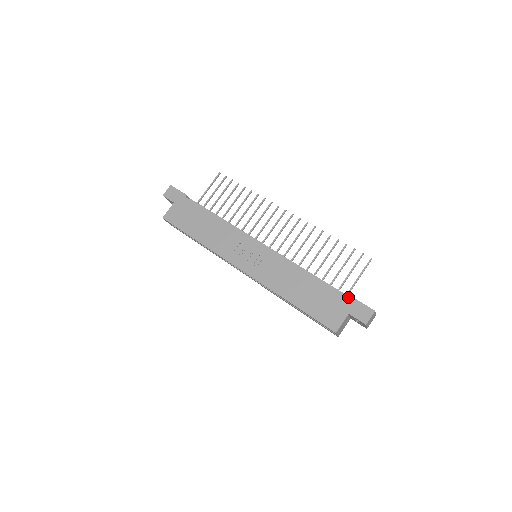
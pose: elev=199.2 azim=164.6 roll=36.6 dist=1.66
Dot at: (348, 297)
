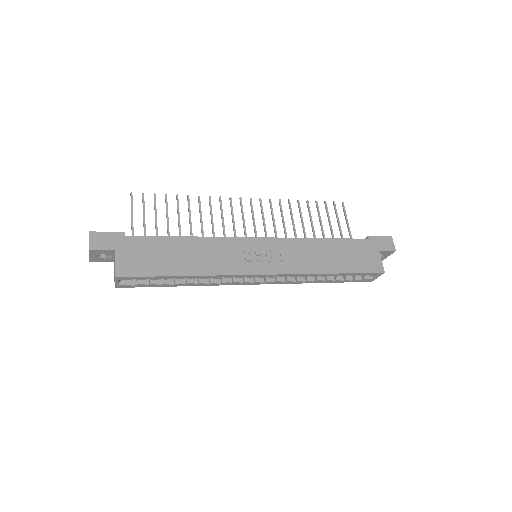
Dot at: occluded
